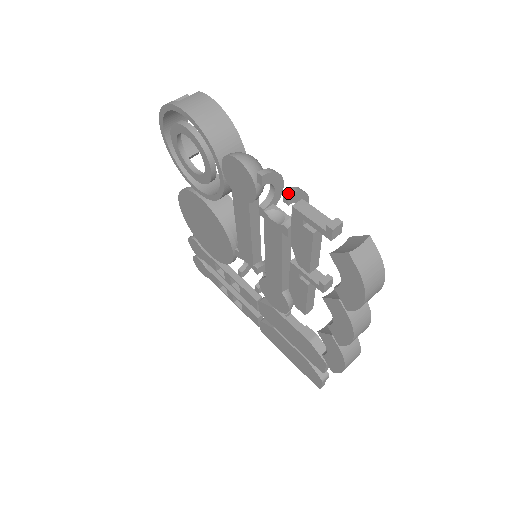
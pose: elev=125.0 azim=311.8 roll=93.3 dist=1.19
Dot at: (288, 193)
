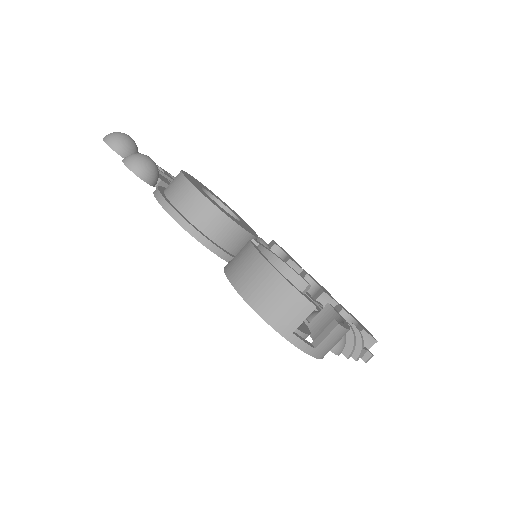
Dot at: occluded
